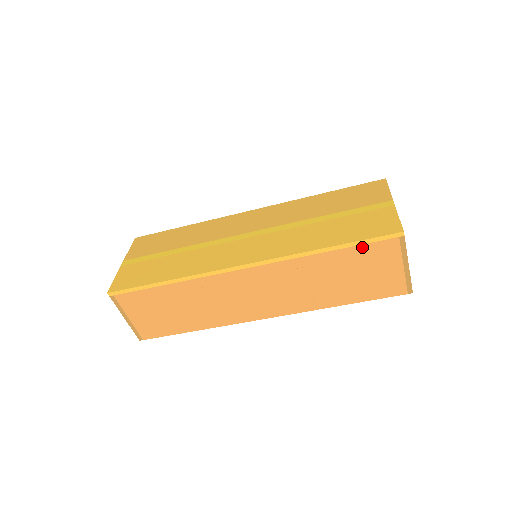
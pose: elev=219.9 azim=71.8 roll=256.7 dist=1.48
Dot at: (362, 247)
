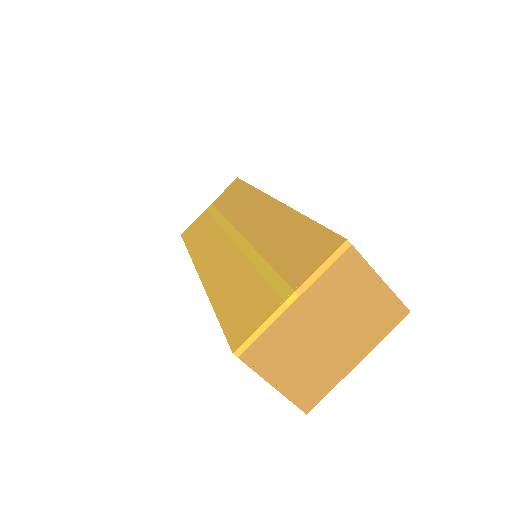
Dot at: occluded
